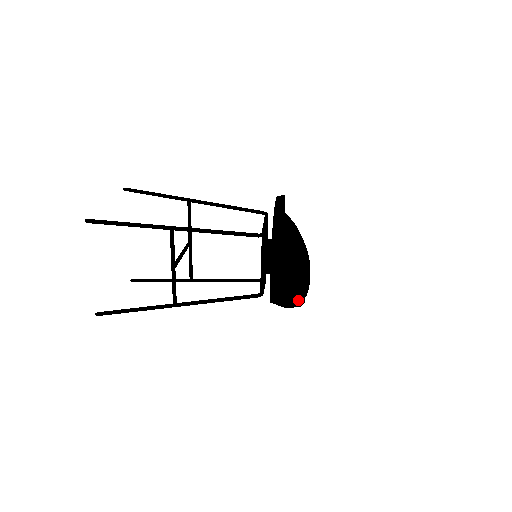
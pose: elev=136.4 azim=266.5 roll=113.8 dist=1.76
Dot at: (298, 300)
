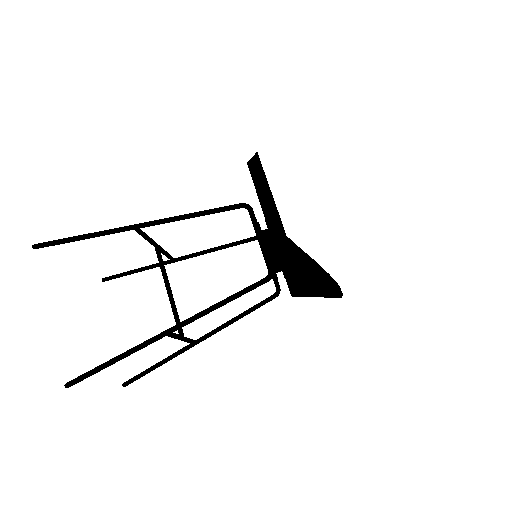
Dot at: occluded
